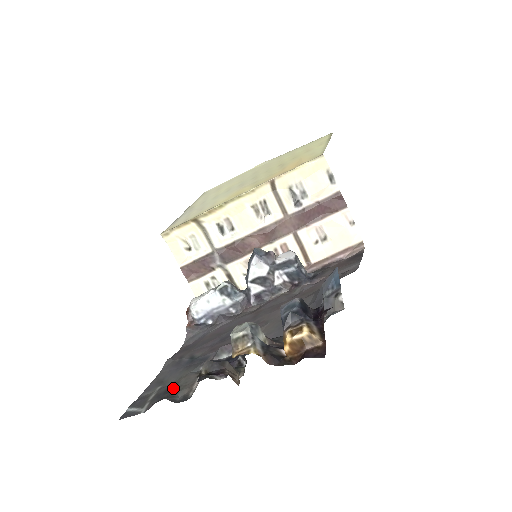
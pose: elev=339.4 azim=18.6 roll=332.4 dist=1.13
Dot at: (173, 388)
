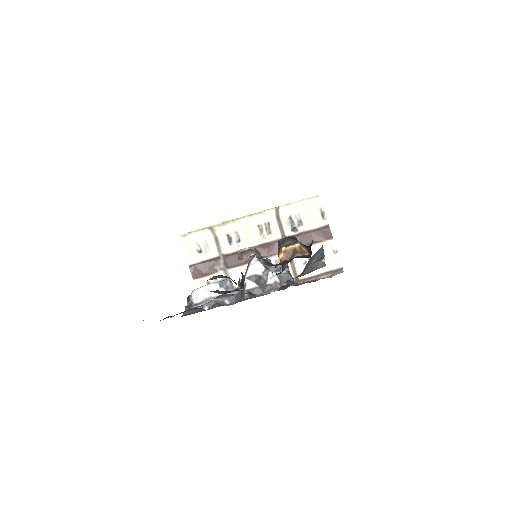
Dot at: occluded
